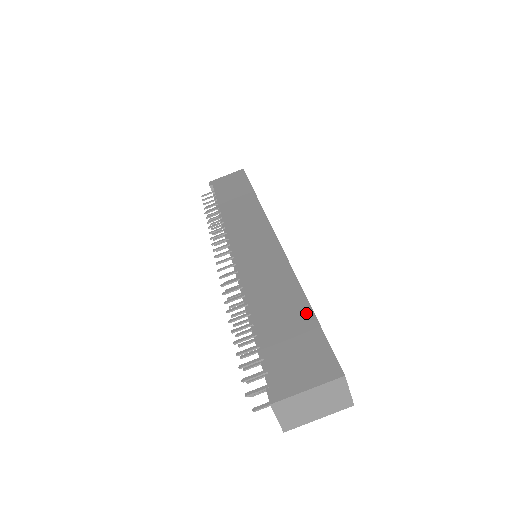
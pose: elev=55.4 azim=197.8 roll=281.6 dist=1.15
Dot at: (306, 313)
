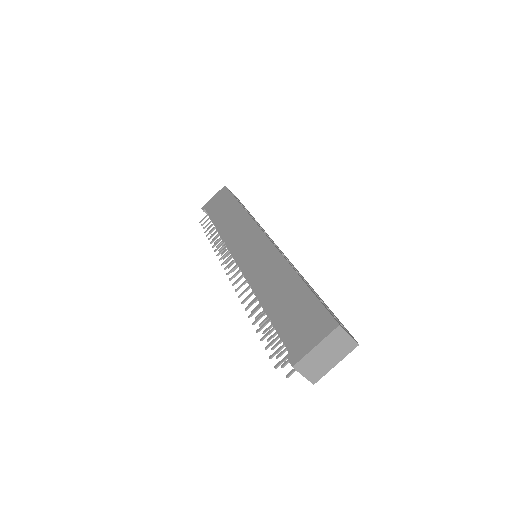
Dot at: (301, 288)
